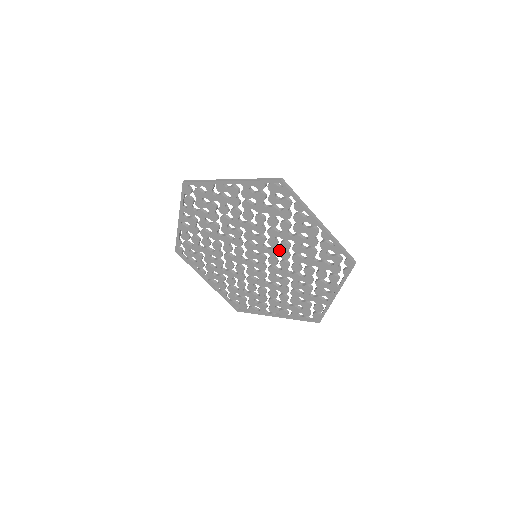
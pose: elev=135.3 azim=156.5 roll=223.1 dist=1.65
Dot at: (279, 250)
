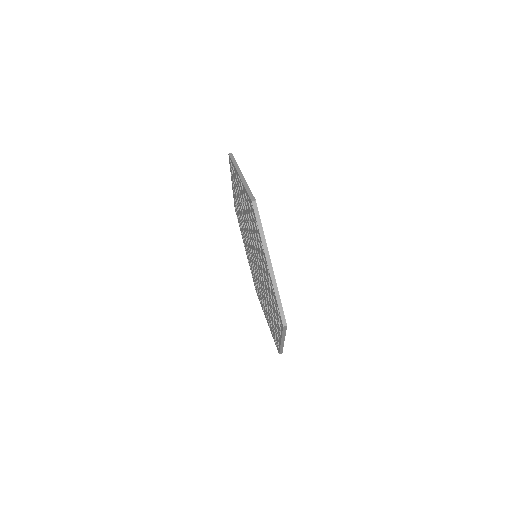
Dot at: occluded
